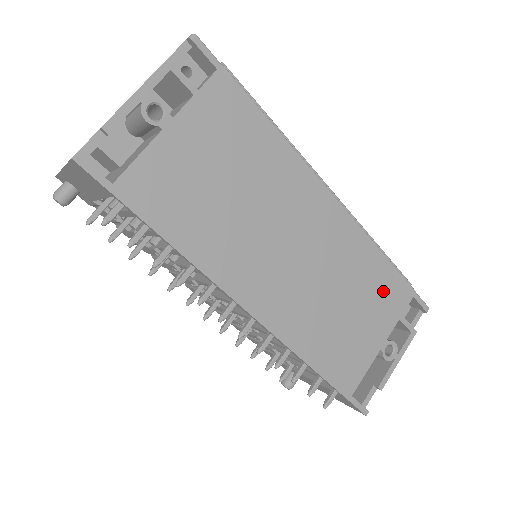
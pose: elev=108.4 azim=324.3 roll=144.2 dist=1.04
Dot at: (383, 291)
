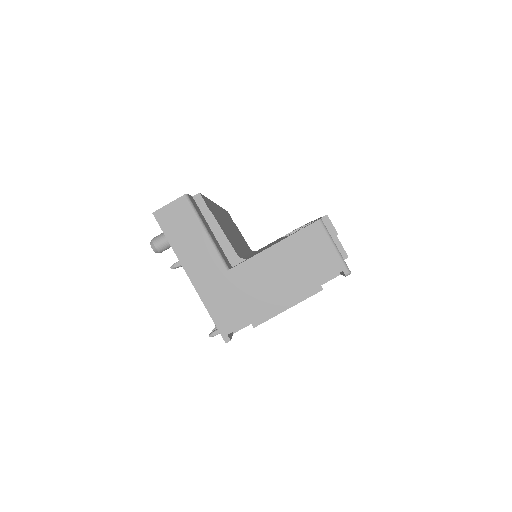
Dot at: occluded
